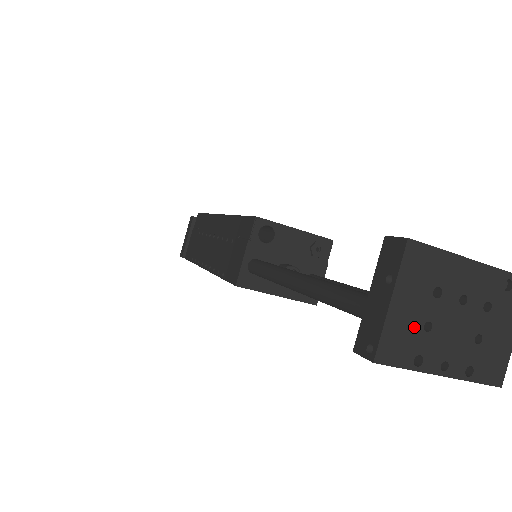
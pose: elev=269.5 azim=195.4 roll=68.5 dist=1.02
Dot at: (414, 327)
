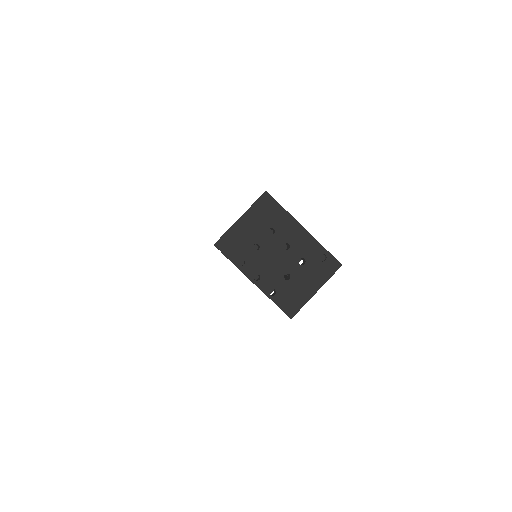
Dot at: (248, 241)
